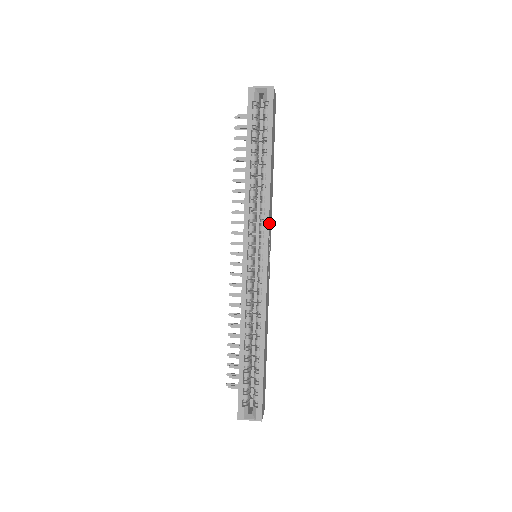
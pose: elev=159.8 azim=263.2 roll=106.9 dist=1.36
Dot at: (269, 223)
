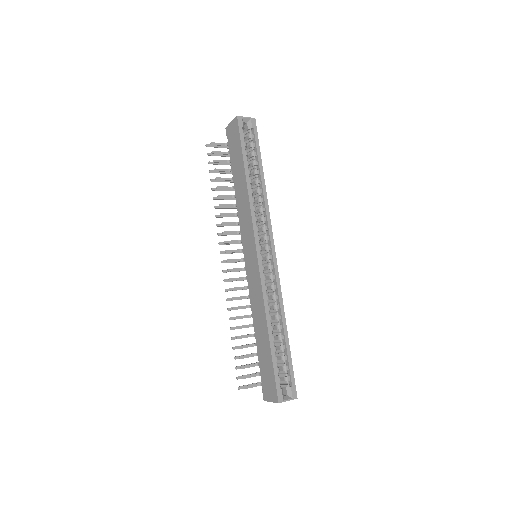
Dot at: (268, 224)
